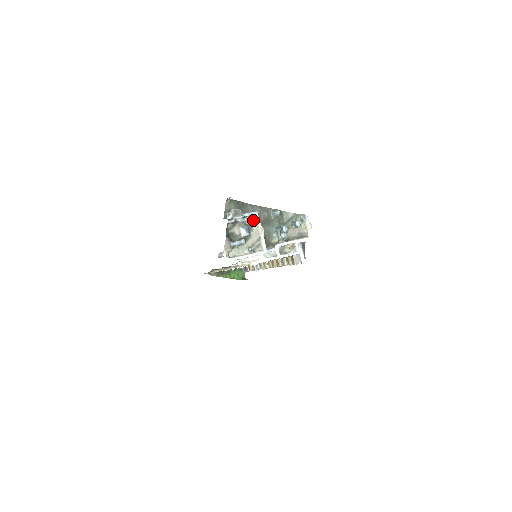
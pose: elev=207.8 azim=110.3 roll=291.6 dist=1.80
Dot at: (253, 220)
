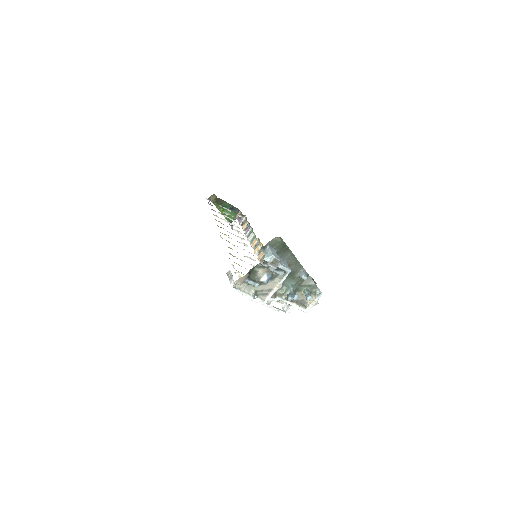
Dot at: (281, 275)
